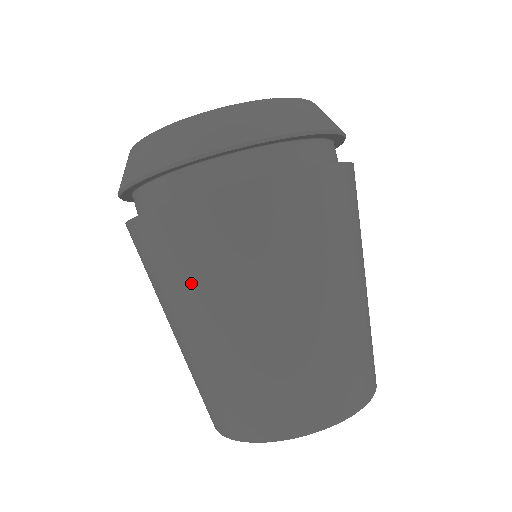
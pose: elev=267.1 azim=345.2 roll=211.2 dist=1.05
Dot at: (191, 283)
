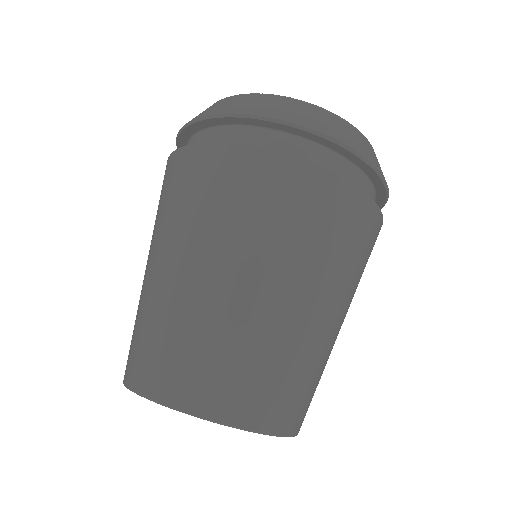
Dot at: (163, 218)
